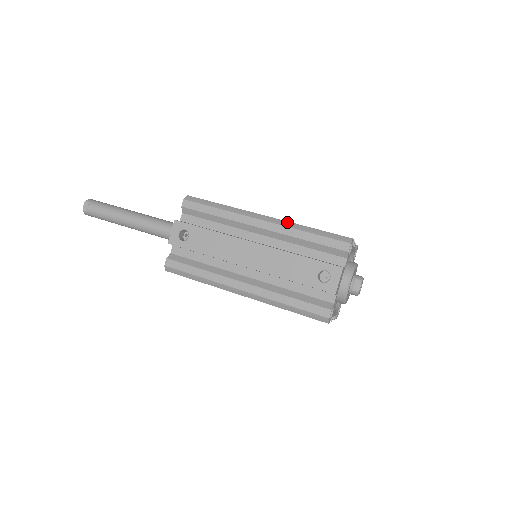
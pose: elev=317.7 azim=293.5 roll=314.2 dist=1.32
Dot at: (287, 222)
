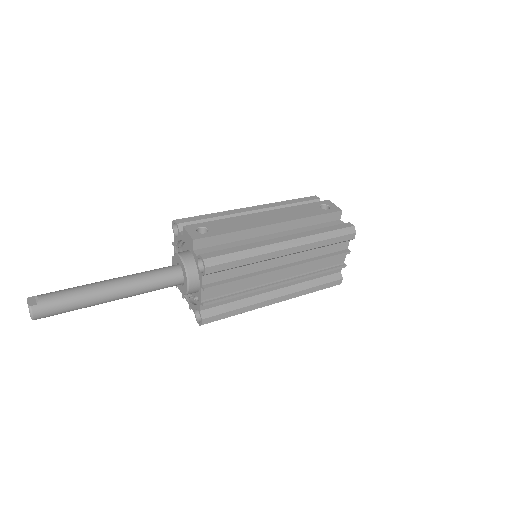
Dot at: occluded
